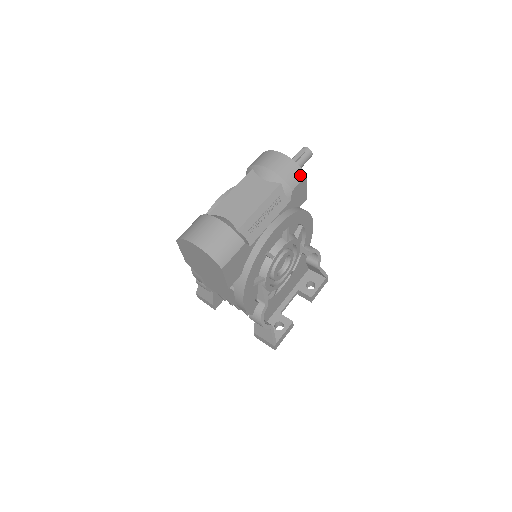
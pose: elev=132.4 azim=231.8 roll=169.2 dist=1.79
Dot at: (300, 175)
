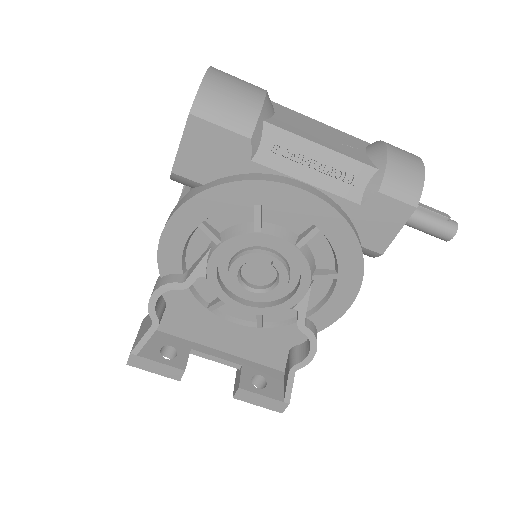
Dot at: (410, 195)
